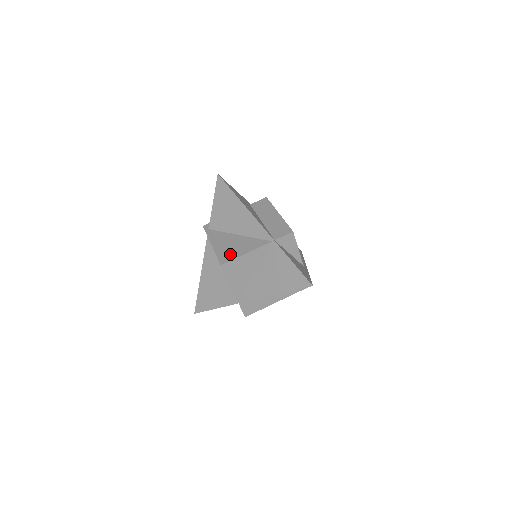
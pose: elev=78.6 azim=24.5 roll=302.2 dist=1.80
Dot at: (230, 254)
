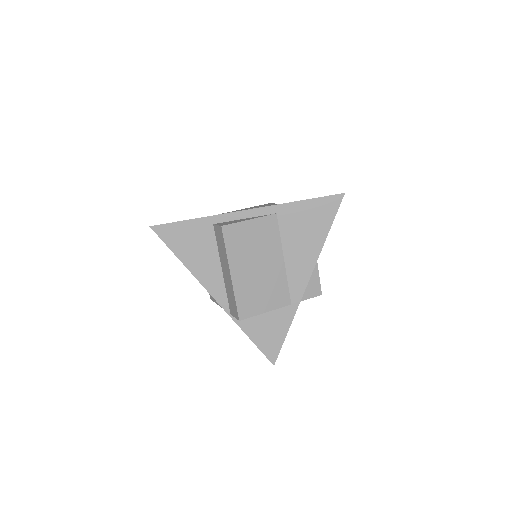
Dot at: occluded
